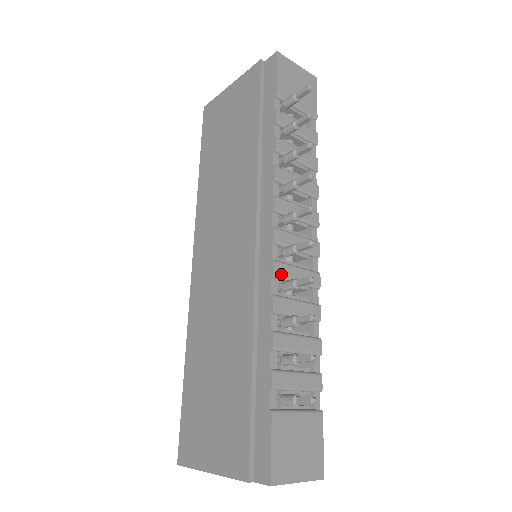
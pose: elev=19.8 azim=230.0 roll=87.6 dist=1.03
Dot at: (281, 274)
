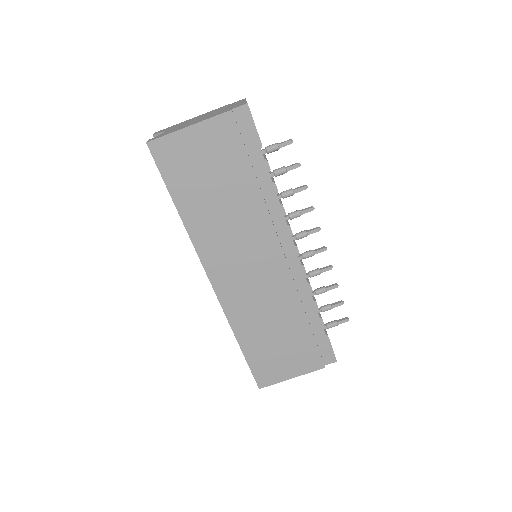
Dot at: occluded
